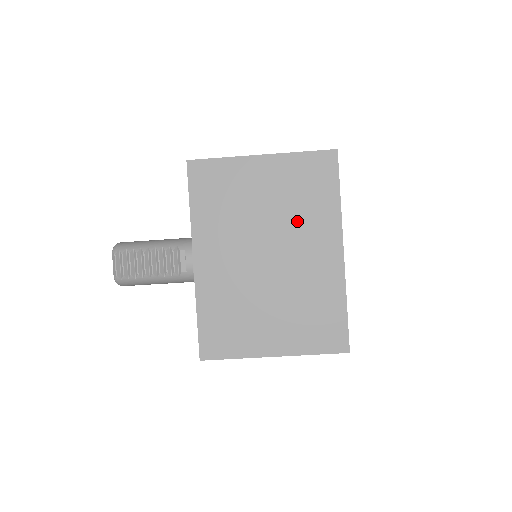
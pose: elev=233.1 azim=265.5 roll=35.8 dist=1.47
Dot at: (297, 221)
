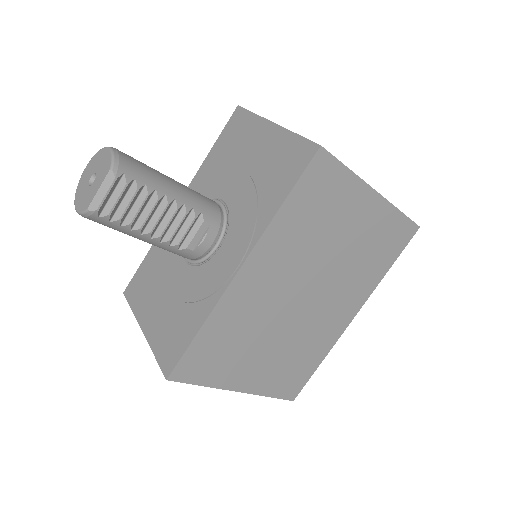
Dot at: (349, 275)
